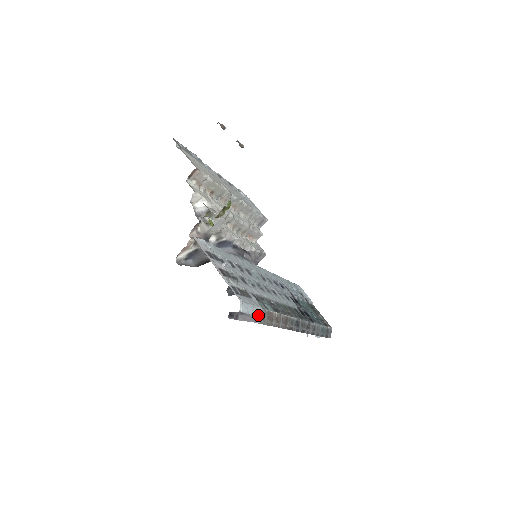
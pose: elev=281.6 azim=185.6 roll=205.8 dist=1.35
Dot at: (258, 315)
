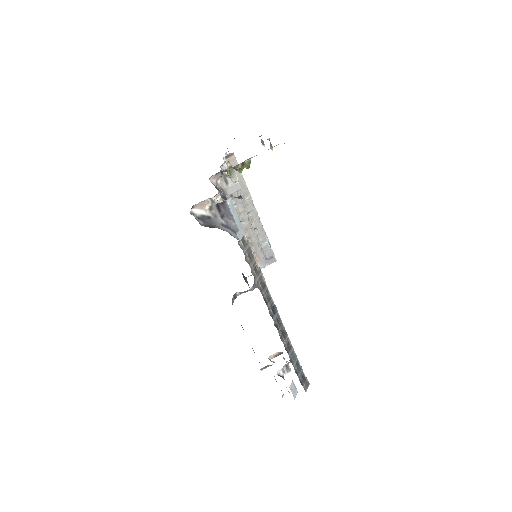
Dot at: (240, 232)
